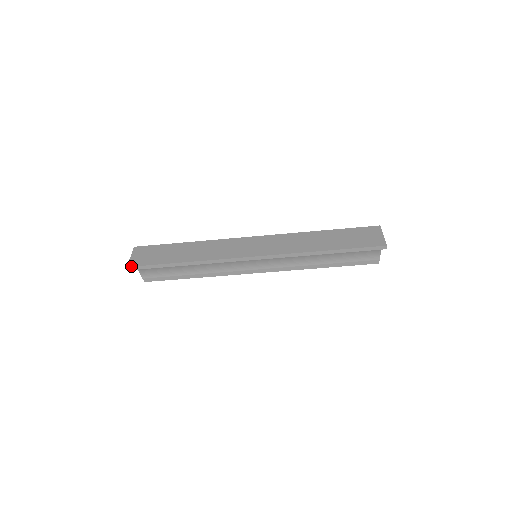
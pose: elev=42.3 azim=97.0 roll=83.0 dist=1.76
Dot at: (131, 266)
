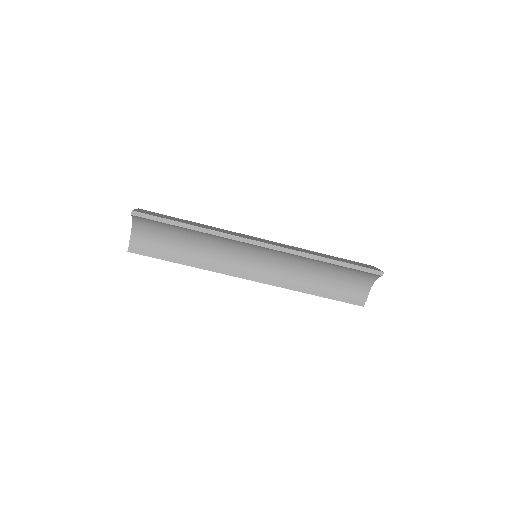
Dot at: (137, 211)
